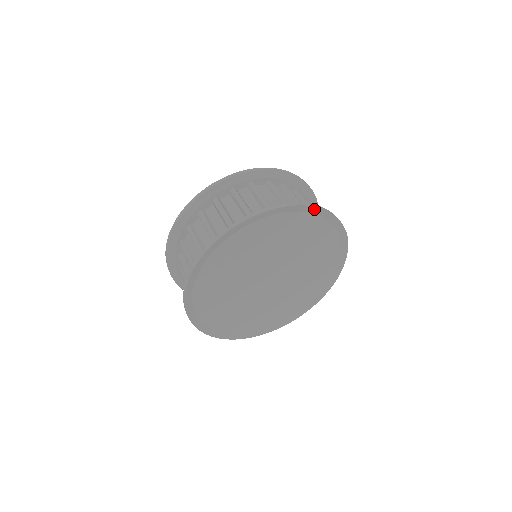
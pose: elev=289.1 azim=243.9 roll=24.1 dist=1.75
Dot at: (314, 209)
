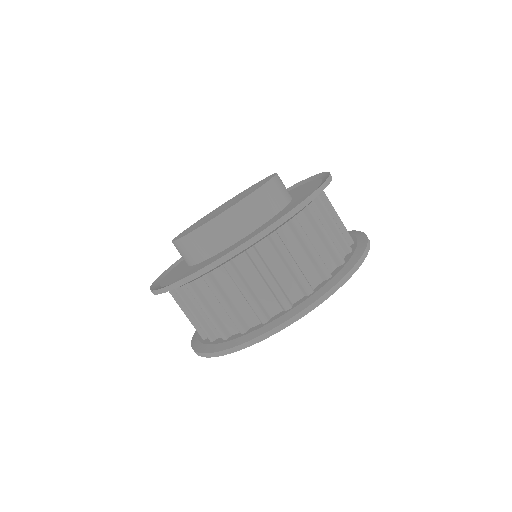
Dot at: occluded
